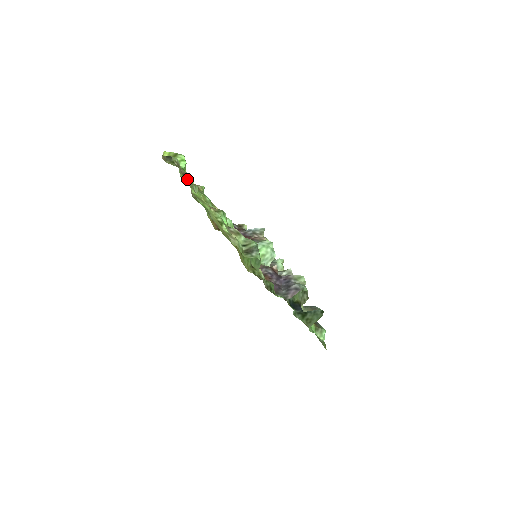
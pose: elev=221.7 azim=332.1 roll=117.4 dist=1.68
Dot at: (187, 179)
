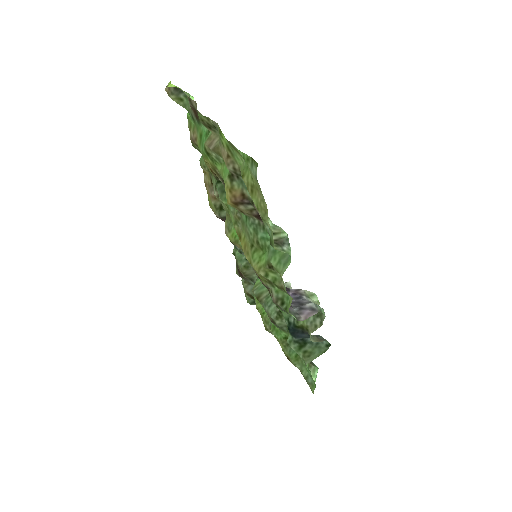
Dot at: occluded
